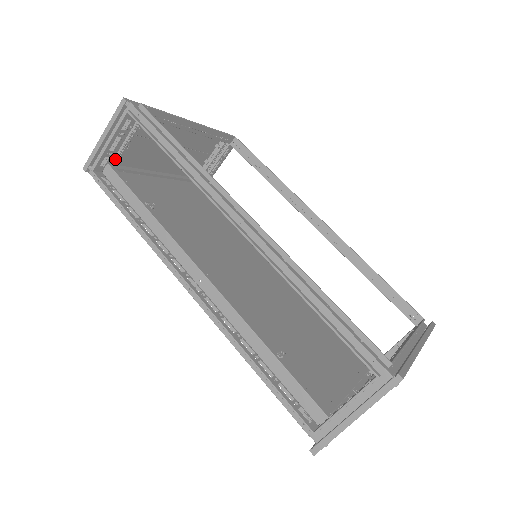
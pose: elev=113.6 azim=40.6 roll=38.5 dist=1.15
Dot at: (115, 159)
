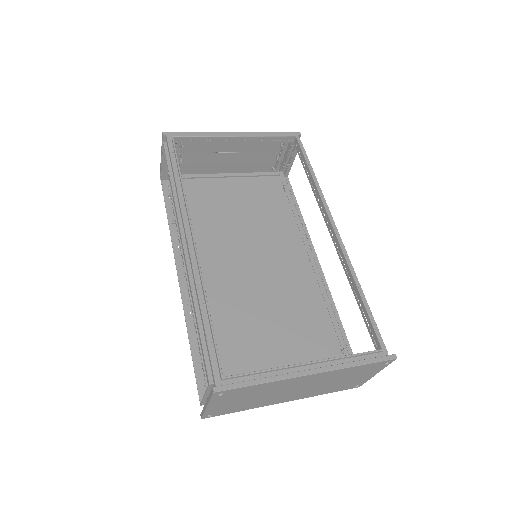
Dot at: occluded
